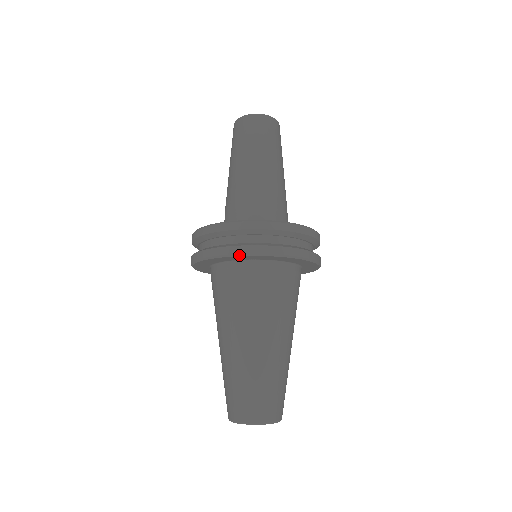
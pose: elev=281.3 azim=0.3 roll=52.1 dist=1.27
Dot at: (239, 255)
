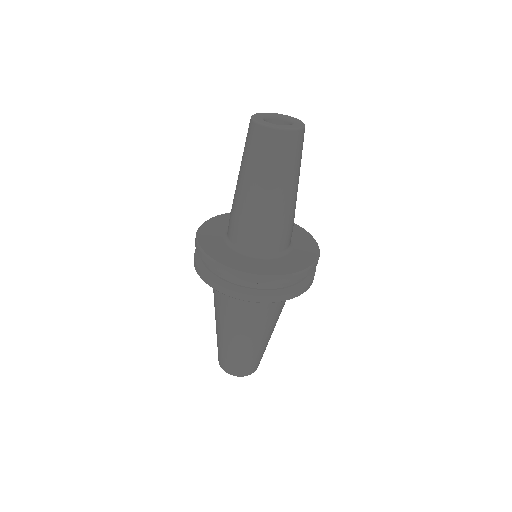
Dot at: occluded
